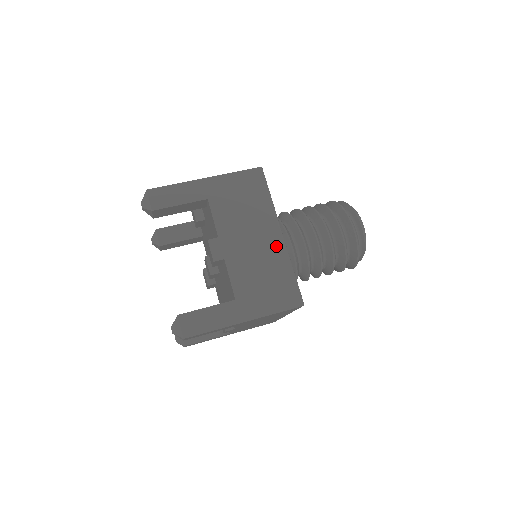
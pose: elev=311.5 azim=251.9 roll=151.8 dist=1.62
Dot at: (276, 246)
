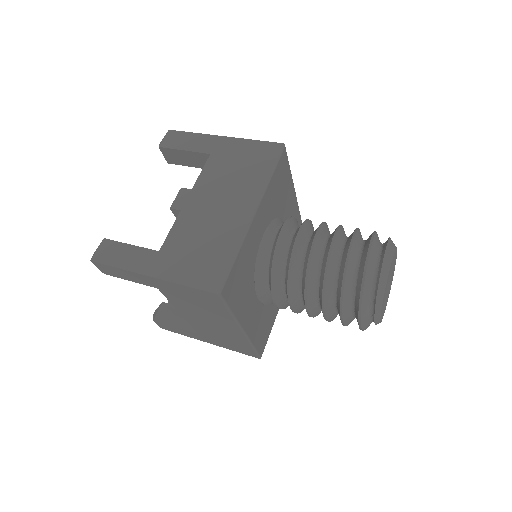
Dot at: (238, 221)
